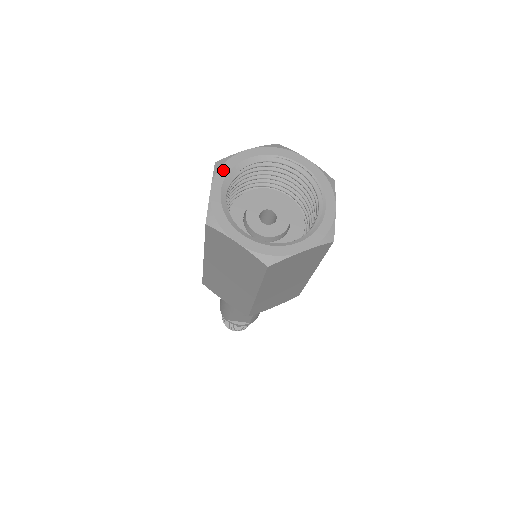
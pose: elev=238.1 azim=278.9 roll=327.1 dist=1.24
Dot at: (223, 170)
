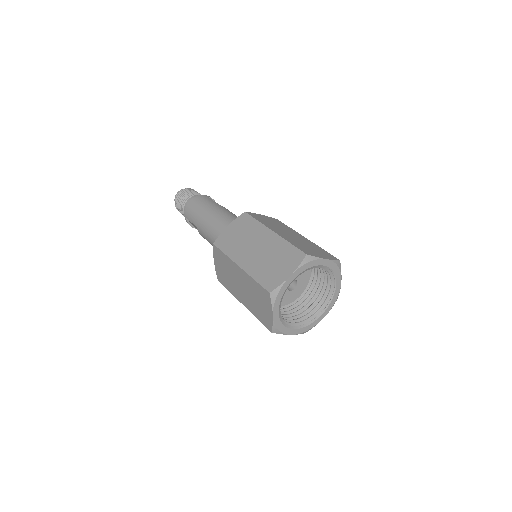
Dot at: (306, 266)
